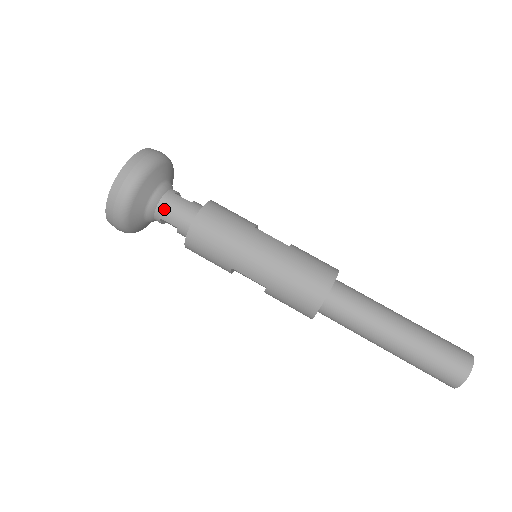
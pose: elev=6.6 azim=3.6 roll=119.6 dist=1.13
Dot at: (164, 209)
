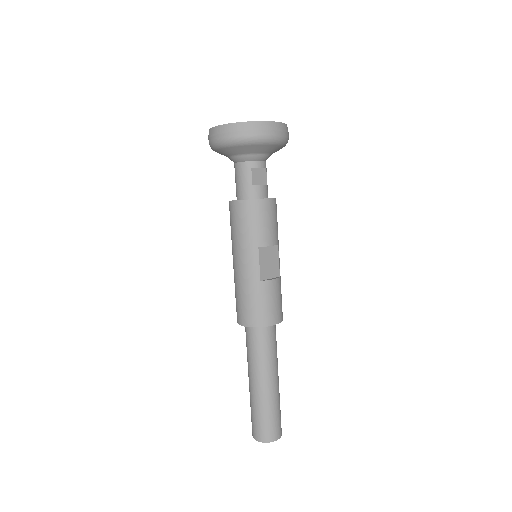
Dot at: (236, 170)
